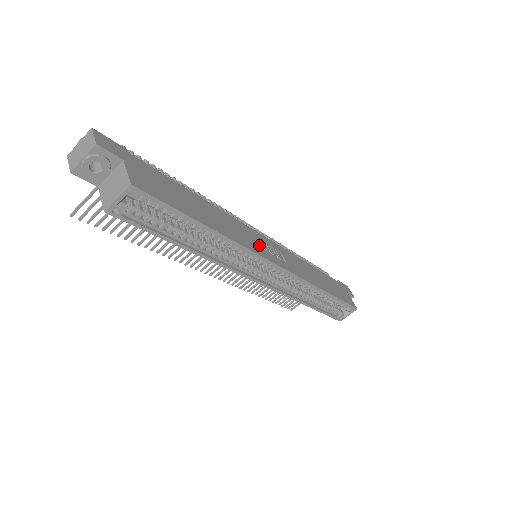
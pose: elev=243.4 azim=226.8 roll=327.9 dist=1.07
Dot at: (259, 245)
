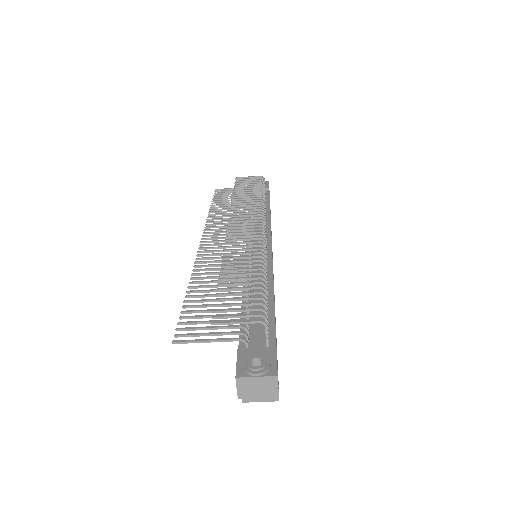
Dot at: (273, 276)
